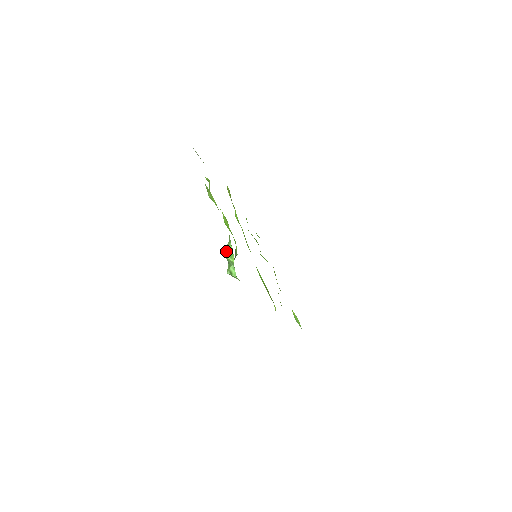
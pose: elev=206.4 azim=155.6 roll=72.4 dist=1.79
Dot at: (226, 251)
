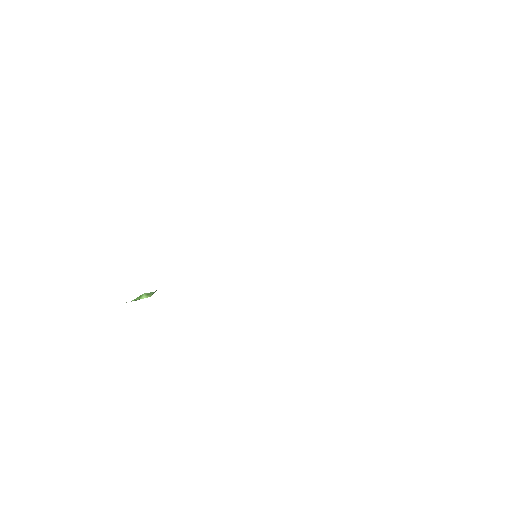
Dot at: occluded
